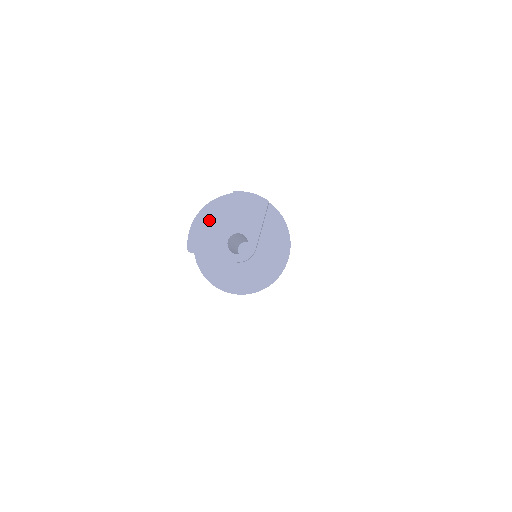
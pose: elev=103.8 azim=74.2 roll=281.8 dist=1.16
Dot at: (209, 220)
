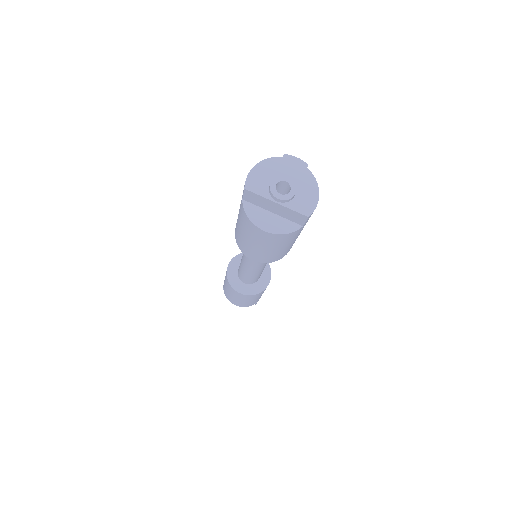
Dot at: (263, 171)
